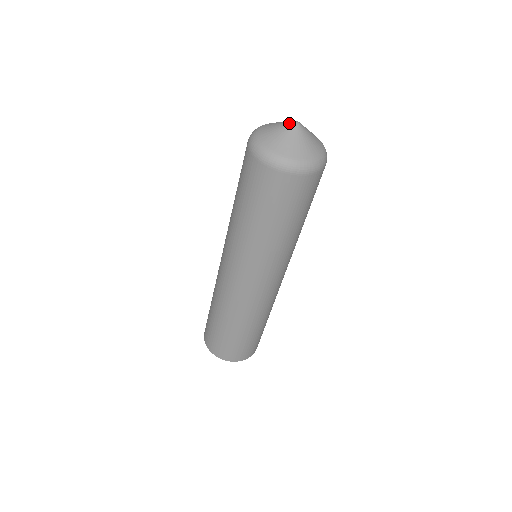
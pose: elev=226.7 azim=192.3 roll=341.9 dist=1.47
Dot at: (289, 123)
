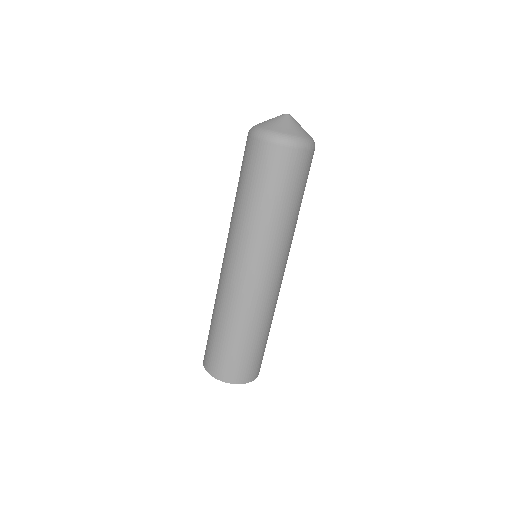
Dot at: (283, 115)
